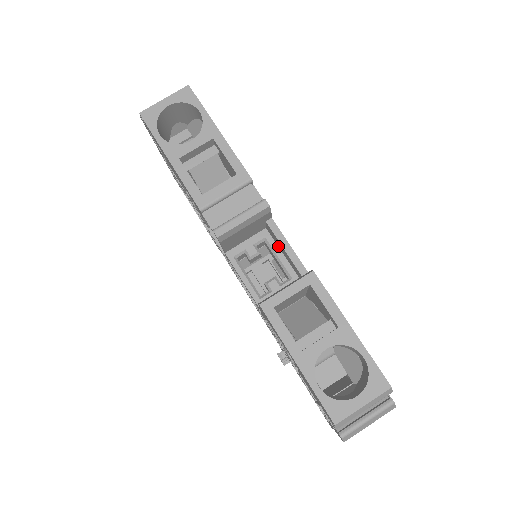
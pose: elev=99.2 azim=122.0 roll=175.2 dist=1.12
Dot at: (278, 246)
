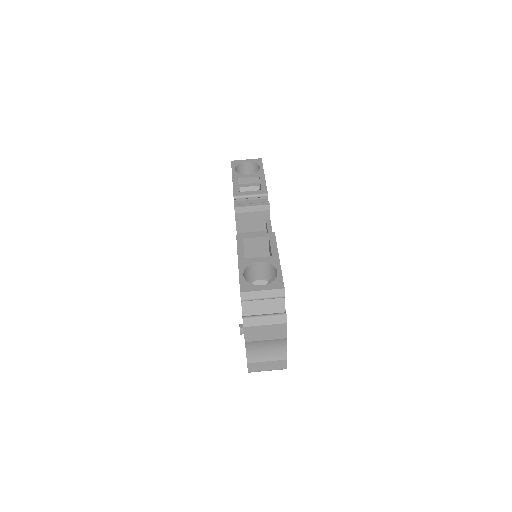
Dot at: occluded
